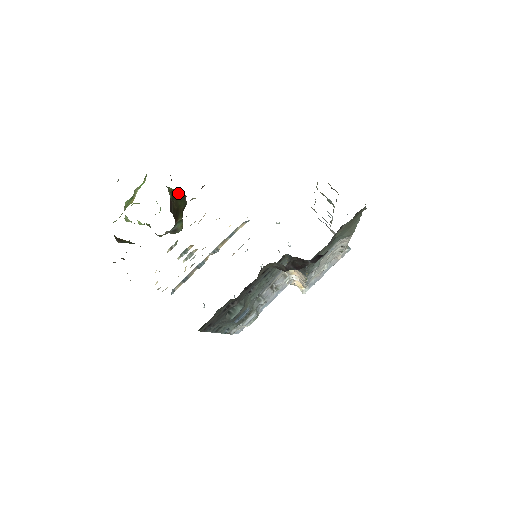
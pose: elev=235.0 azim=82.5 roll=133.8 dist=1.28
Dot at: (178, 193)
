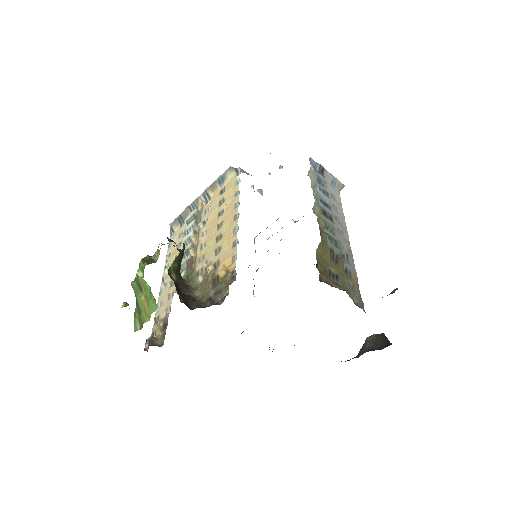
Dot at: (178, 258)
